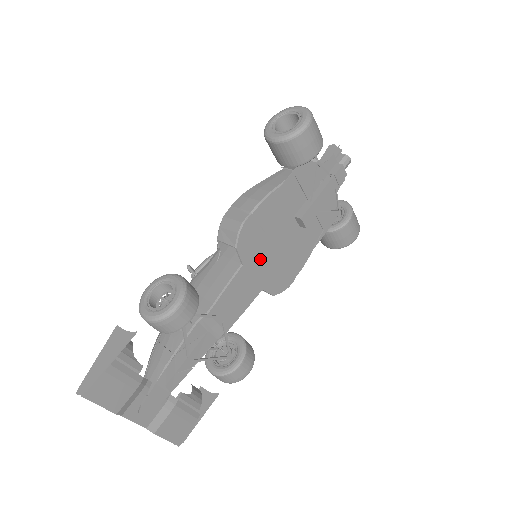
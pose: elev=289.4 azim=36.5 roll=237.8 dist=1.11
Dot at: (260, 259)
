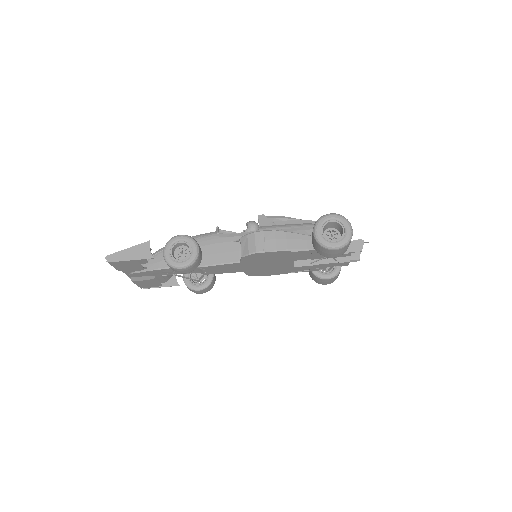
Dot at: (253, 264)
